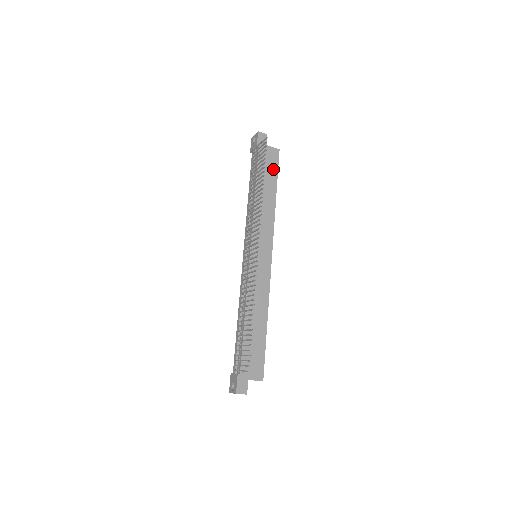
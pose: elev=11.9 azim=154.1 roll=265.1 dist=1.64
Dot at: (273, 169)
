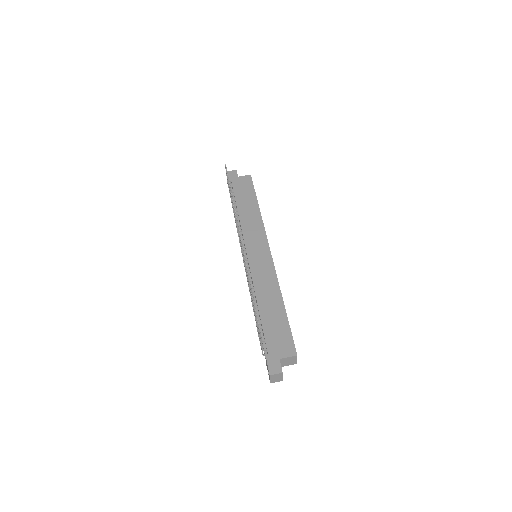
Dot at: (249, 189)
